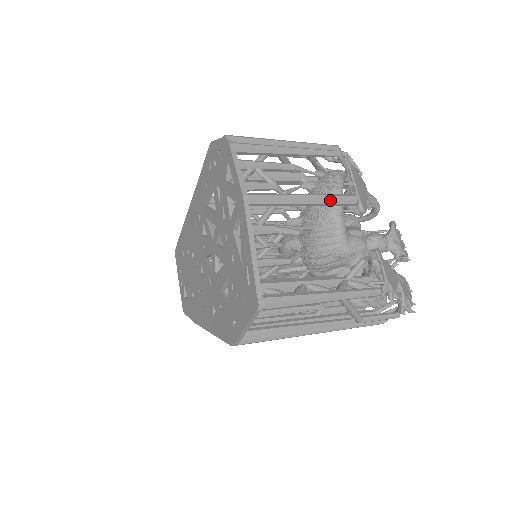
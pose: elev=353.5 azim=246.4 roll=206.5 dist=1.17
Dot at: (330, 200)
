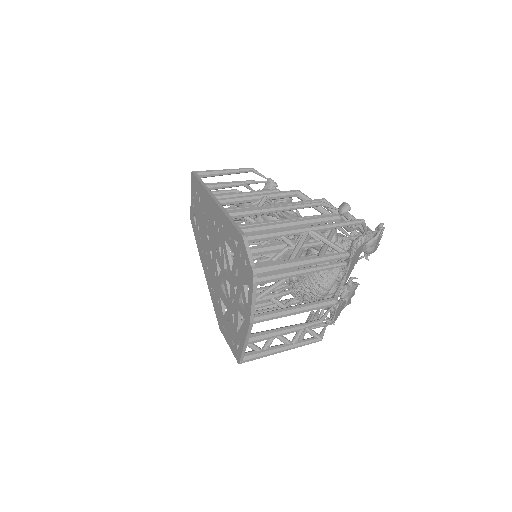
Dot at: occluded
